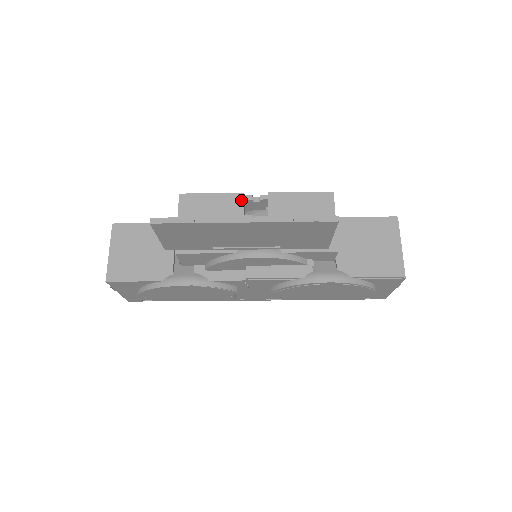
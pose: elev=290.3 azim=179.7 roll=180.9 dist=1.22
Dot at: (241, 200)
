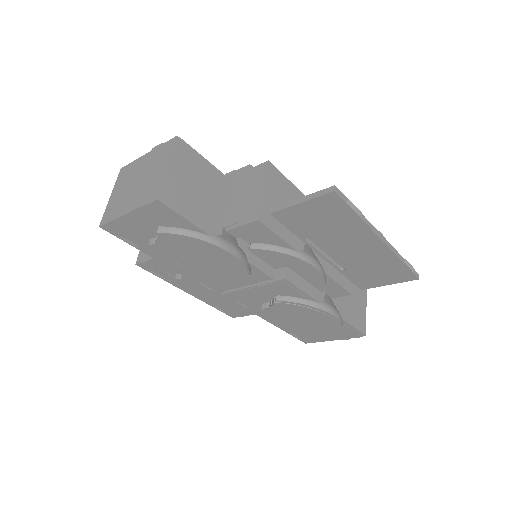
Dot at: occluded
